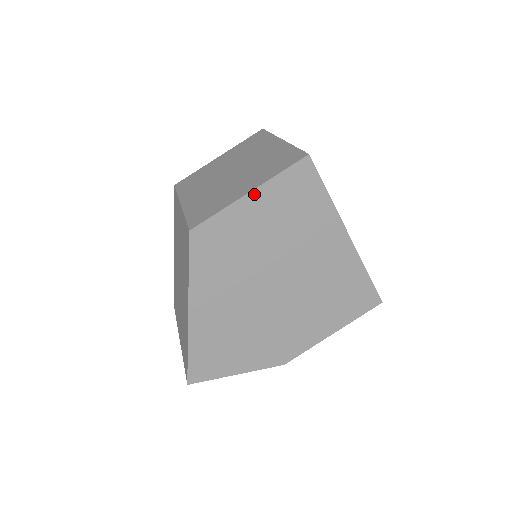
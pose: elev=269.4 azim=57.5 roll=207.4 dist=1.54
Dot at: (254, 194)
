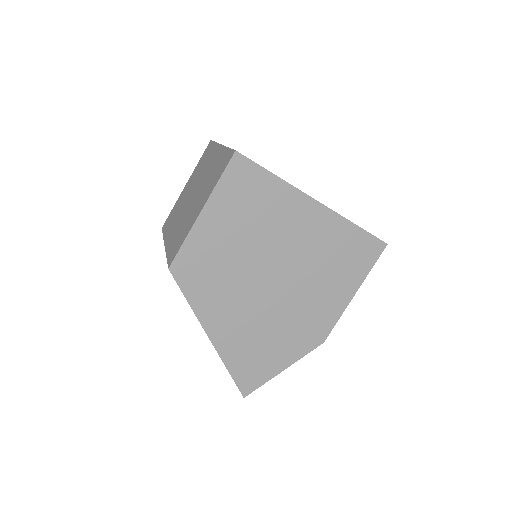
Dot at: (206, 210)
